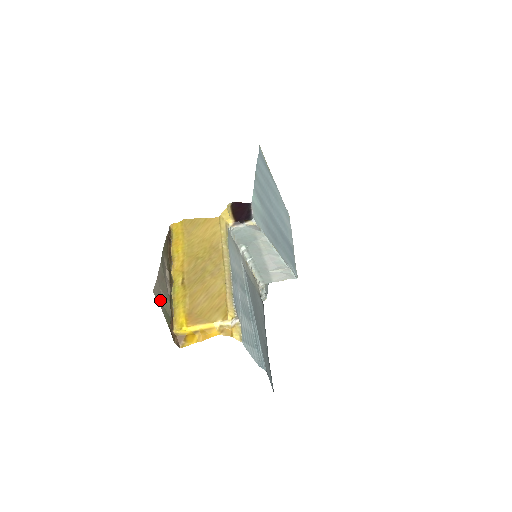
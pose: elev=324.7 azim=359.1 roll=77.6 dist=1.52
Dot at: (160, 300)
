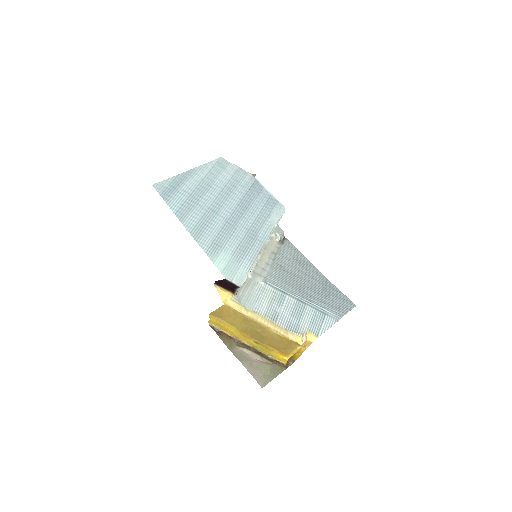
Dot at: (267, 379)
